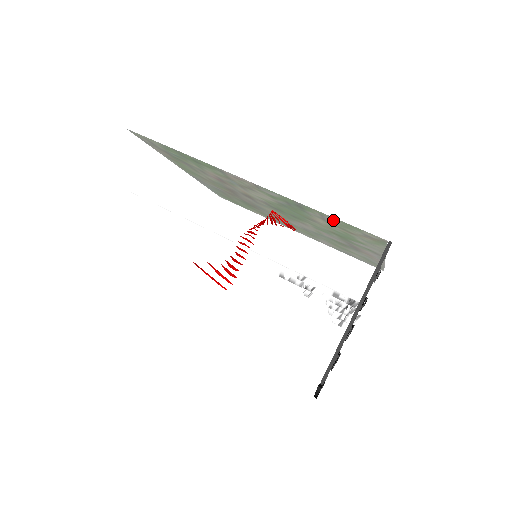
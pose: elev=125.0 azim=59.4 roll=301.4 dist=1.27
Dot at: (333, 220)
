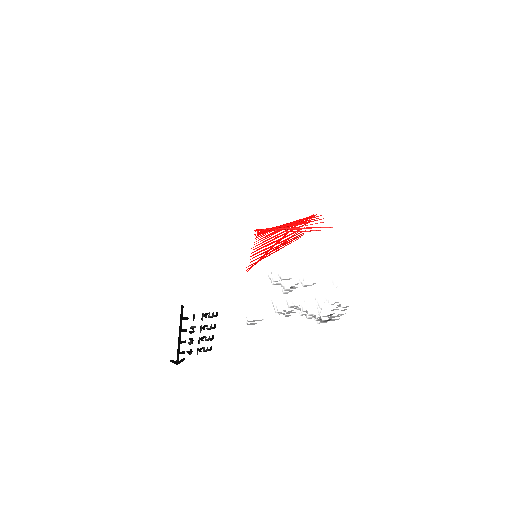
Dot at: occluded
